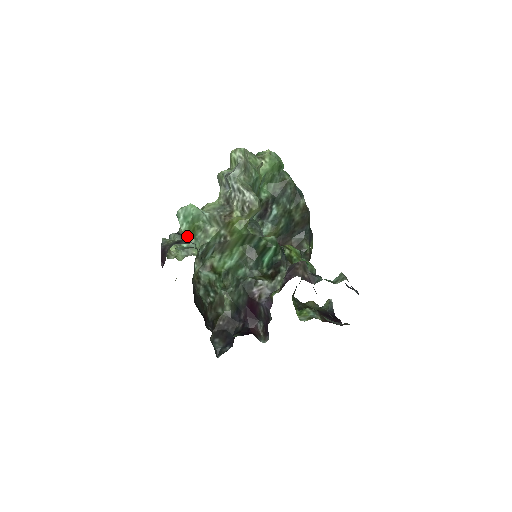
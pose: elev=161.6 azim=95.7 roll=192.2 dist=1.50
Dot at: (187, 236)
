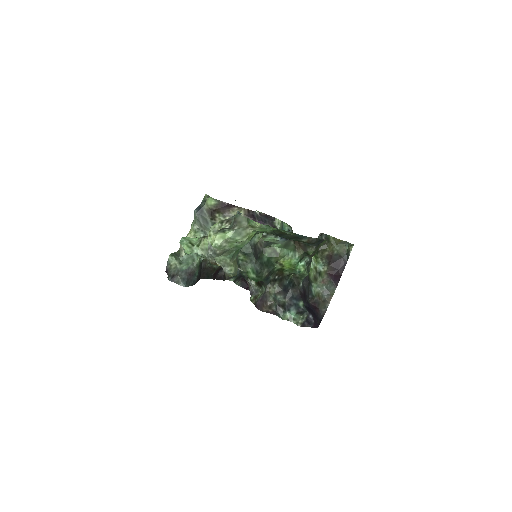
Dot at: occluded
